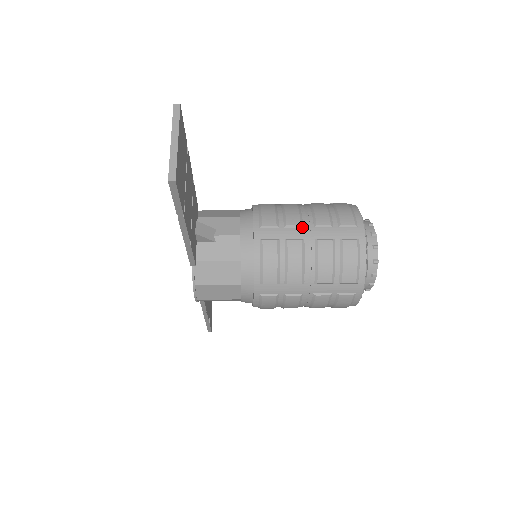
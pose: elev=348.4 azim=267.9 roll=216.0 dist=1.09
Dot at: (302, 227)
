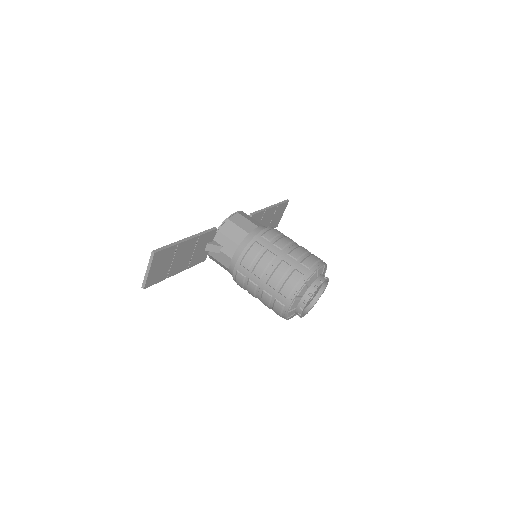
Dot at: (260, 279)
